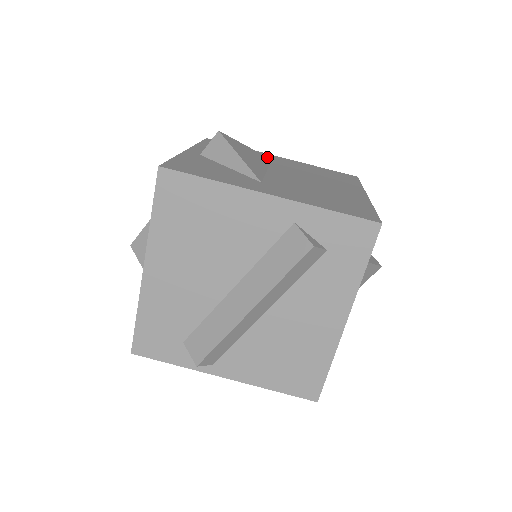
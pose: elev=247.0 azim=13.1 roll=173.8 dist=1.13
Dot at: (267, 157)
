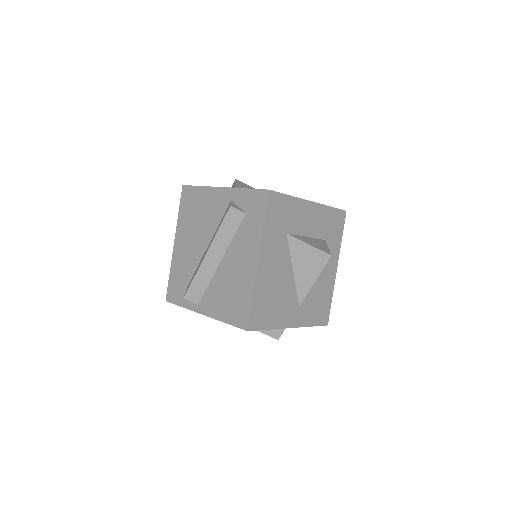
Dot at: occluded
